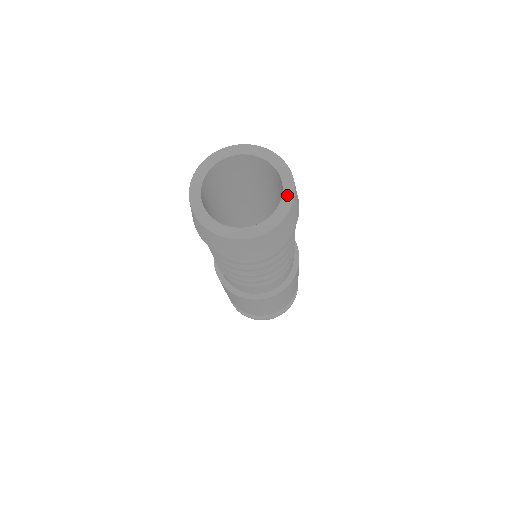
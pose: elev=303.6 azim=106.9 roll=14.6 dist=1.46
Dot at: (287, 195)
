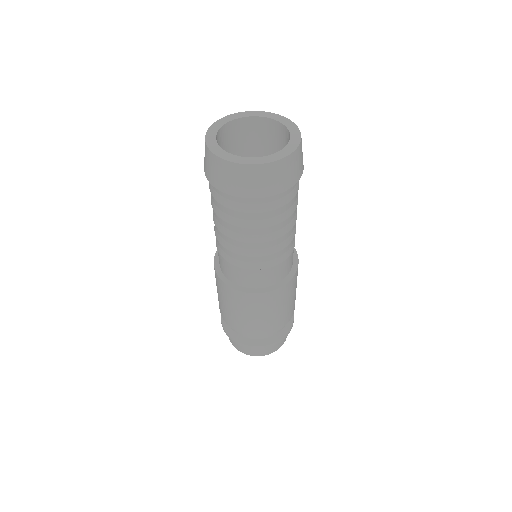
Dot at: (288, 124)
